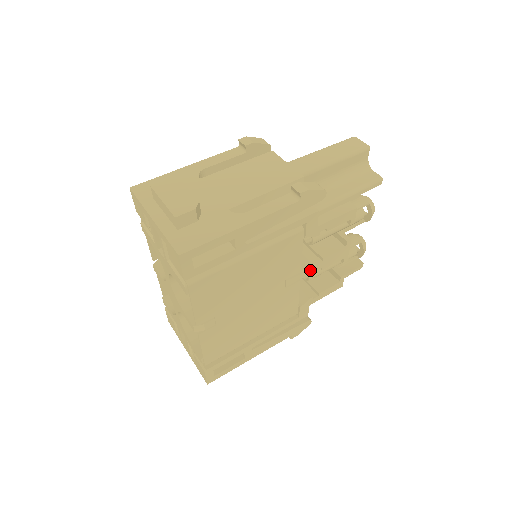
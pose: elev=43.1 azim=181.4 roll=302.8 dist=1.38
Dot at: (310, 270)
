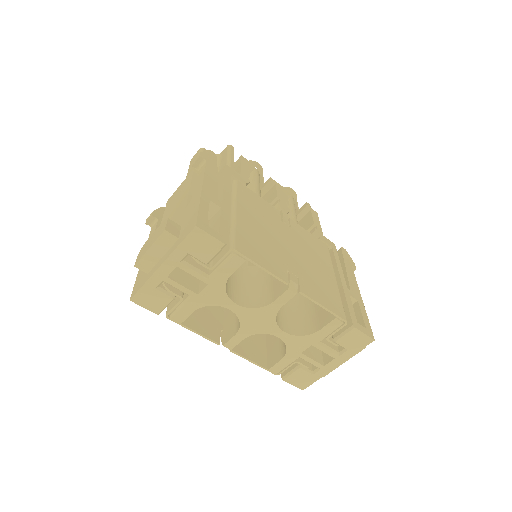
Dot at: (283, 208)
